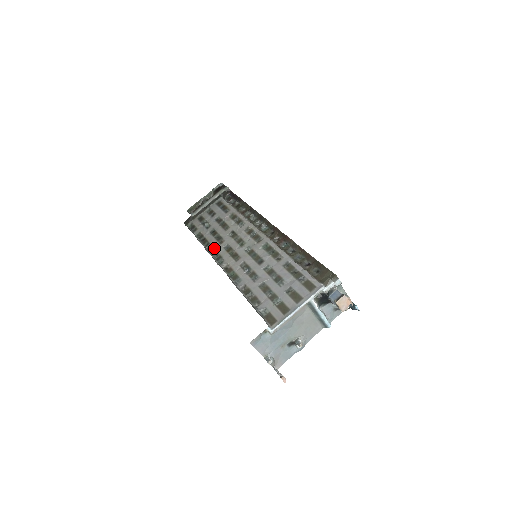
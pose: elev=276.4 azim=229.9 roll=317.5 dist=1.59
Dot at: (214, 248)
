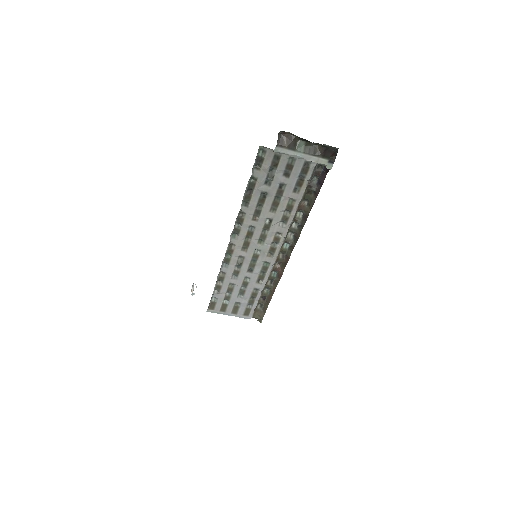
Dot at: (245, 217)
